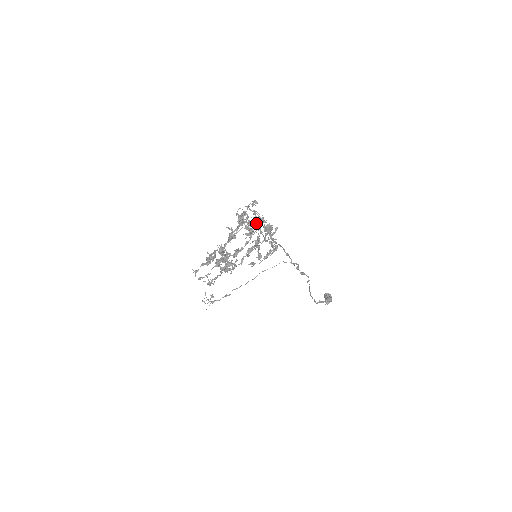
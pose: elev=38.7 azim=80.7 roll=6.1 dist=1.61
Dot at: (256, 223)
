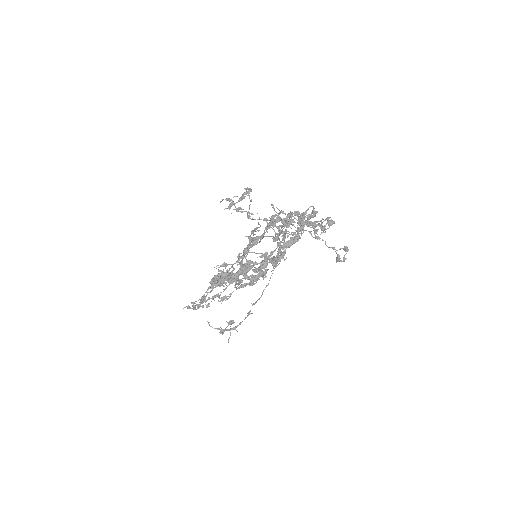
Dot at: (286, 218)
